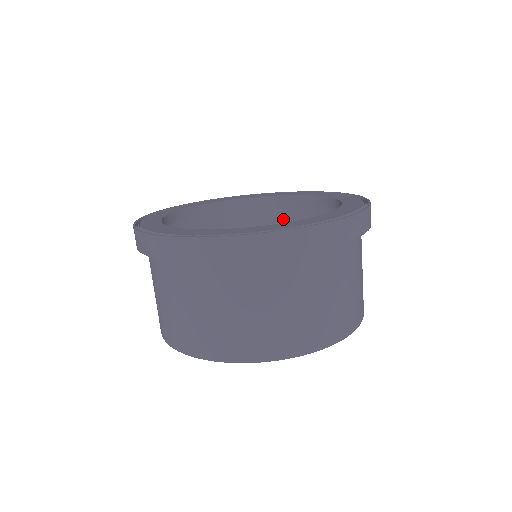
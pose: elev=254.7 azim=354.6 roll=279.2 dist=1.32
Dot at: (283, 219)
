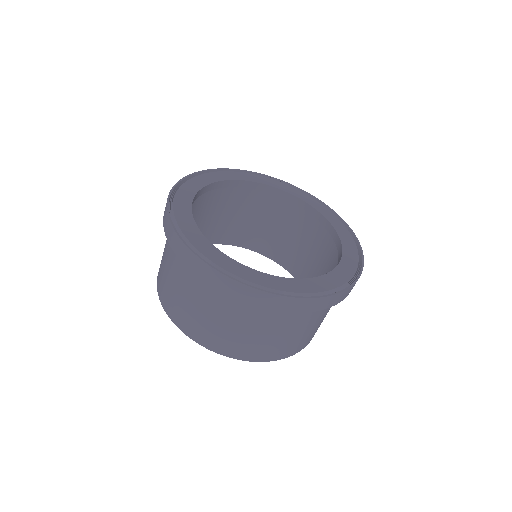
Dot at: (260, 201)
